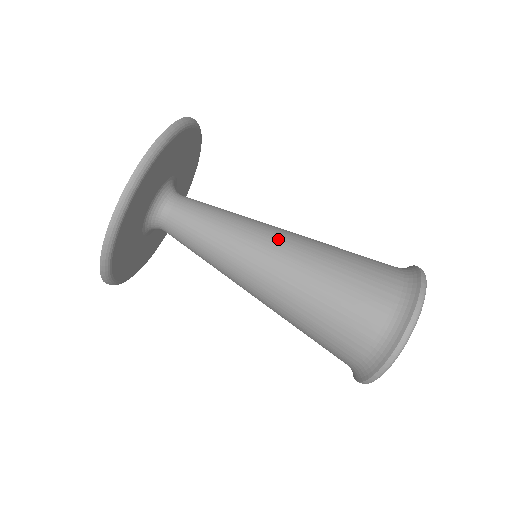
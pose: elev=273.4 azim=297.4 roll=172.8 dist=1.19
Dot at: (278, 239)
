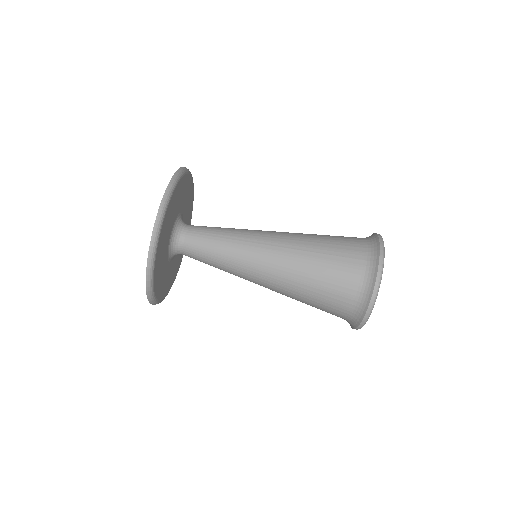
Dot at: (271, 231)
